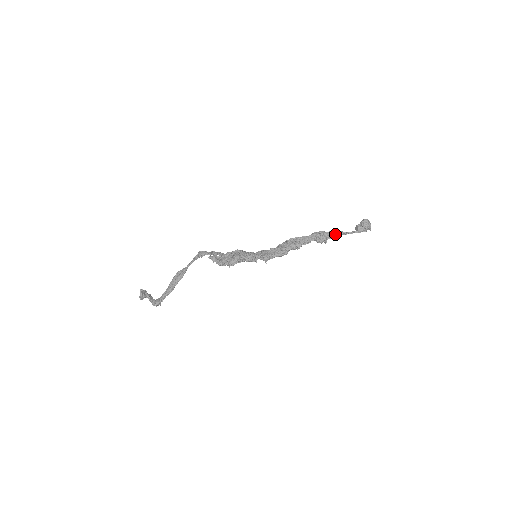
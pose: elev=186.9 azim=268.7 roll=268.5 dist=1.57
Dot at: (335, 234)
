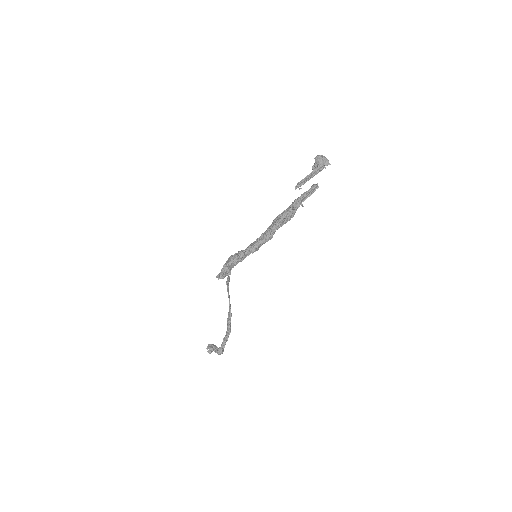
Dot at: (306, 191)
